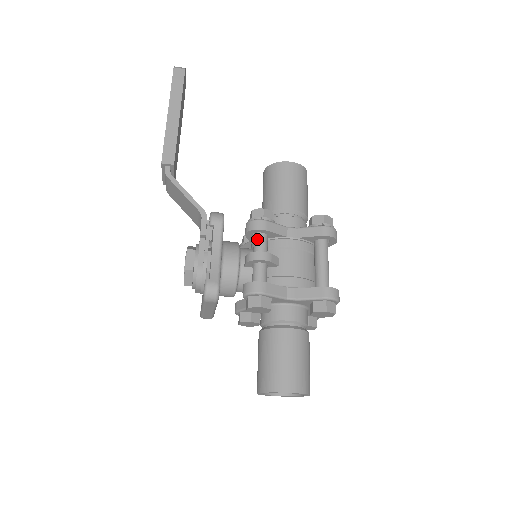
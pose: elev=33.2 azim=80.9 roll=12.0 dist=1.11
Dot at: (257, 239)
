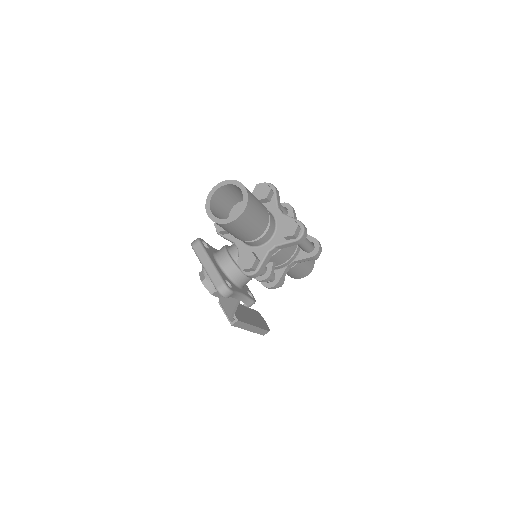
Dot at: occluded
